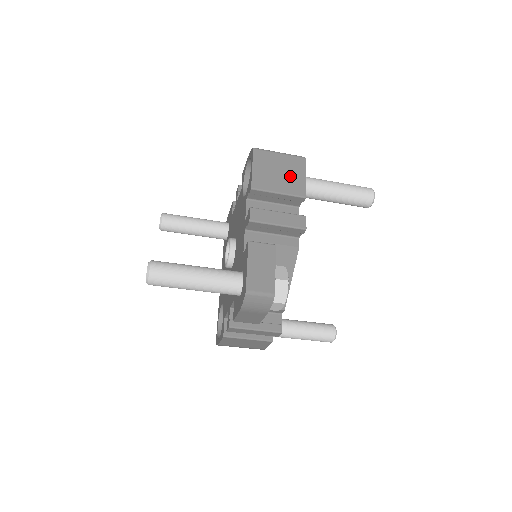
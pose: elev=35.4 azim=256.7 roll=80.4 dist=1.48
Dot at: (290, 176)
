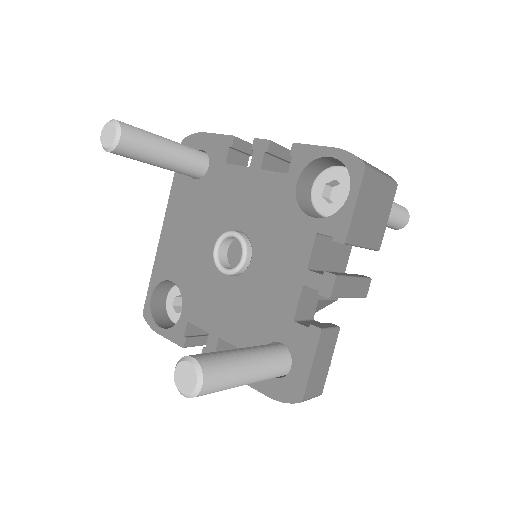
Dot at: (379, 218)
